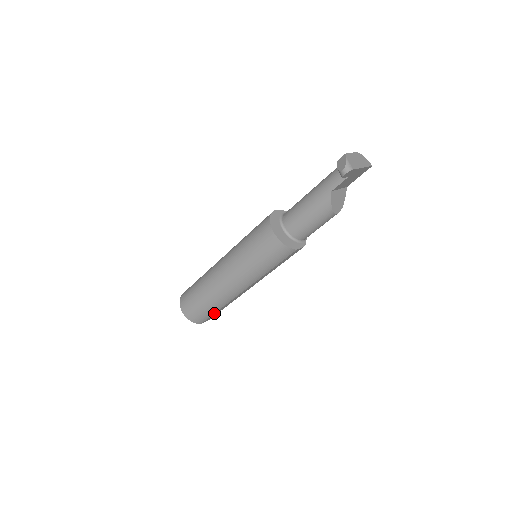
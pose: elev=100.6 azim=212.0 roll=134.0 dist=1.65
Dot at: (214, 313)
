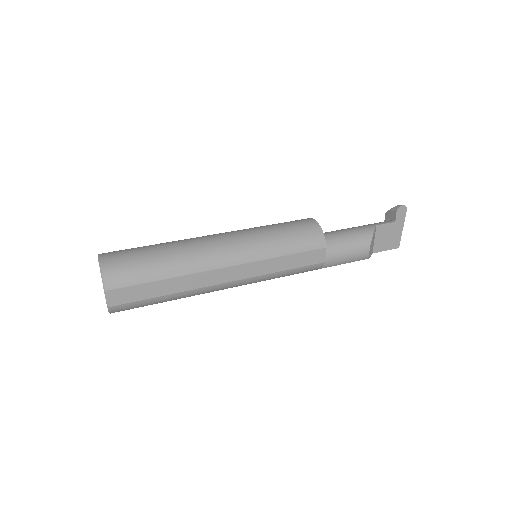
Dot at: (148, 281)
